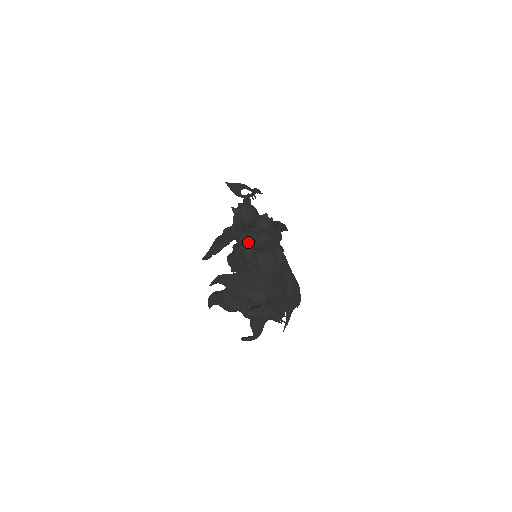
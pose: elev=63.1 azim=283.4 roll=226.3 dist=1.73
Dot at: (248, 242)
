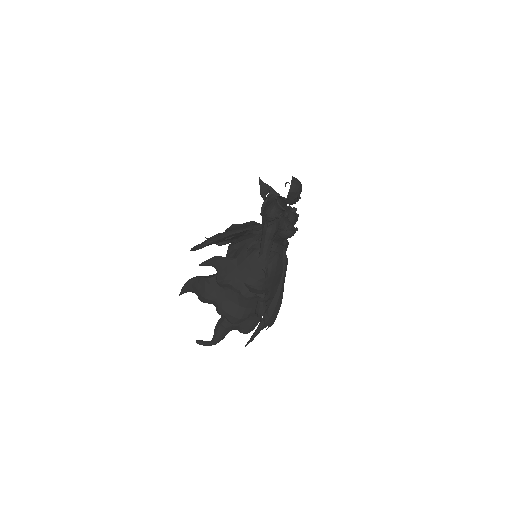
Dot at: (277, 217)
